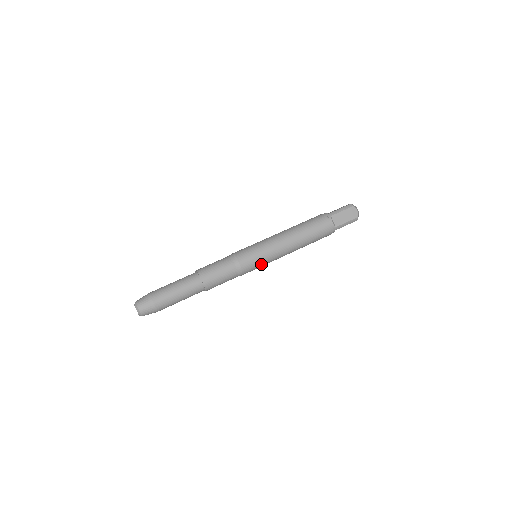
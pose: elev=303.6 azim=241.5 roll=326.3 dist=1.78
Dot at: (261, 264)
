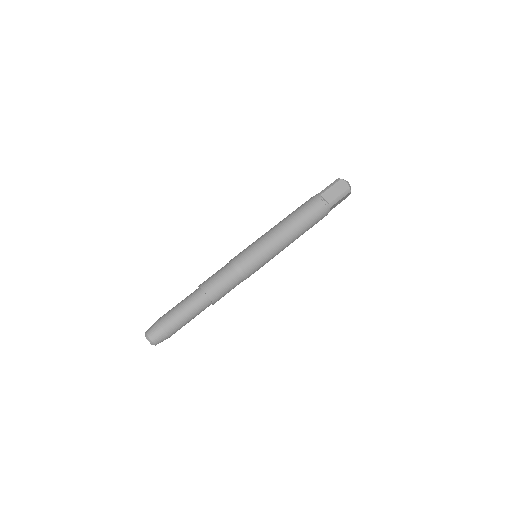
Dot at: (262, 261)
